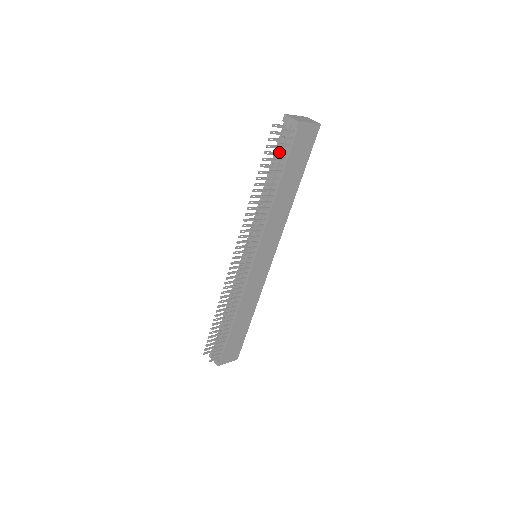
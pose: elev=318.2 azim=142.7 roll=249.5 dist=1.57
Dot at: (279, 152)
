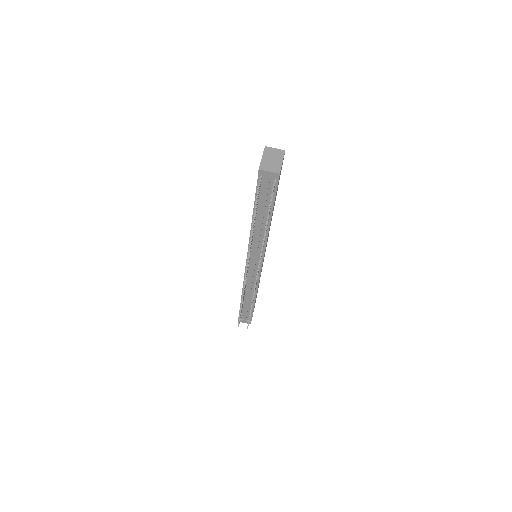
Dot at: (270, 203)
